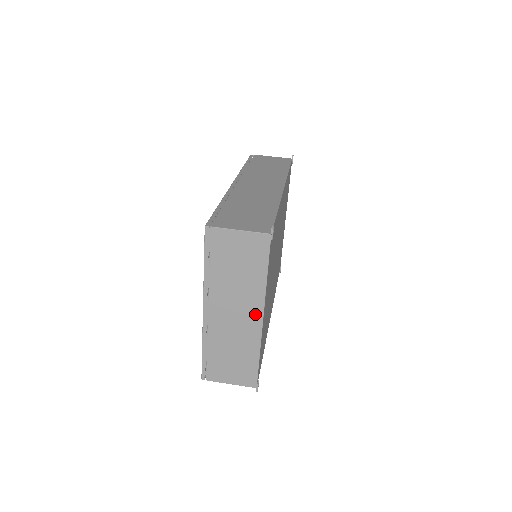
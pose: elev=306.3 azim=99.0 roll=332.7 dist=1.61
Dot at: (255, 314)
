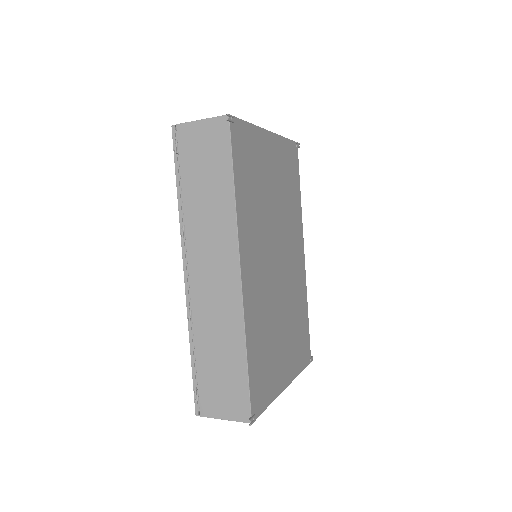
Dot at: occluded
